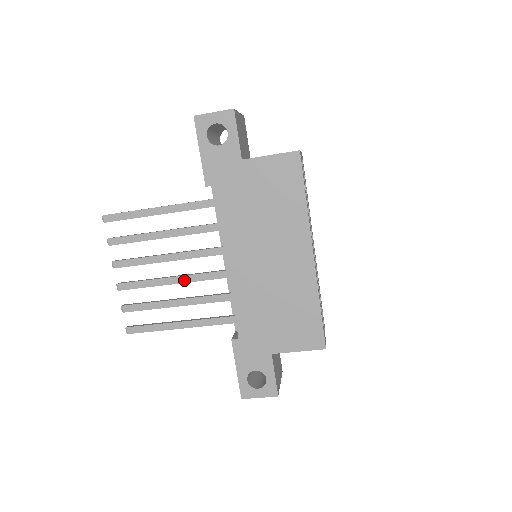
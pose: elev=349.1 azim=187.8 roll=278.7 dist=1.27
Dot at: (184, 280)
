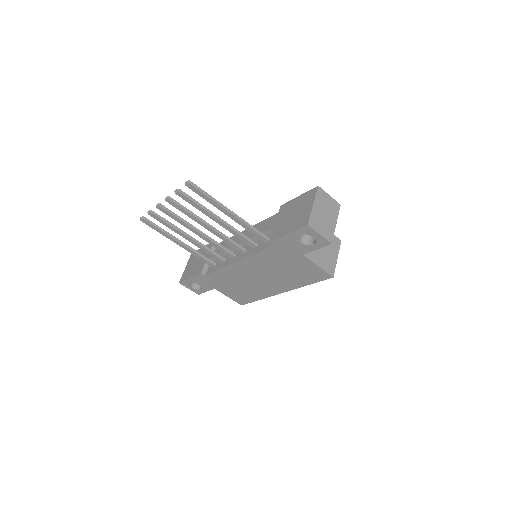
Dot at: (204, 238)
